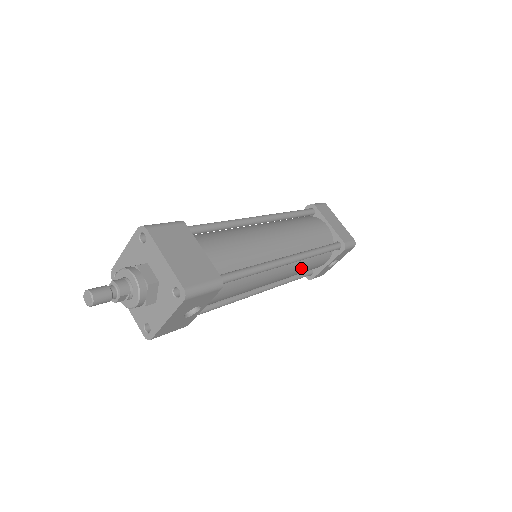
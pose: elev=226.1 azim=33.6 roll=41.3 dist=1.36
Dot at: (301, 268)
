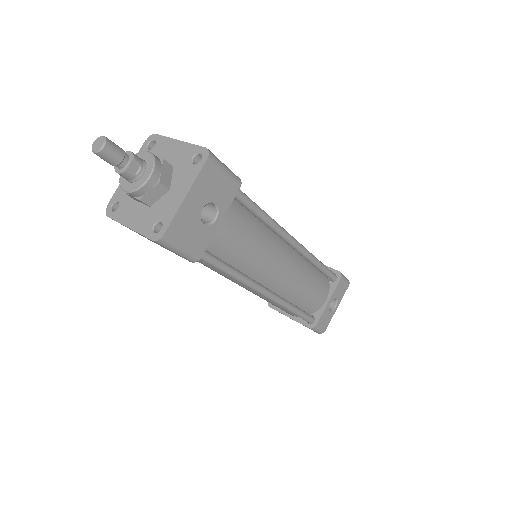
Dot at: (305, 277)
